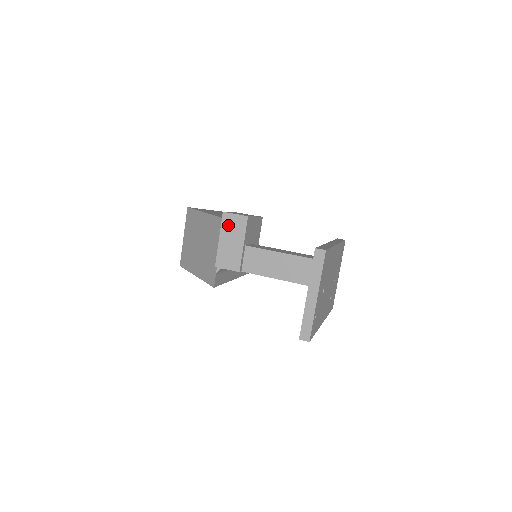
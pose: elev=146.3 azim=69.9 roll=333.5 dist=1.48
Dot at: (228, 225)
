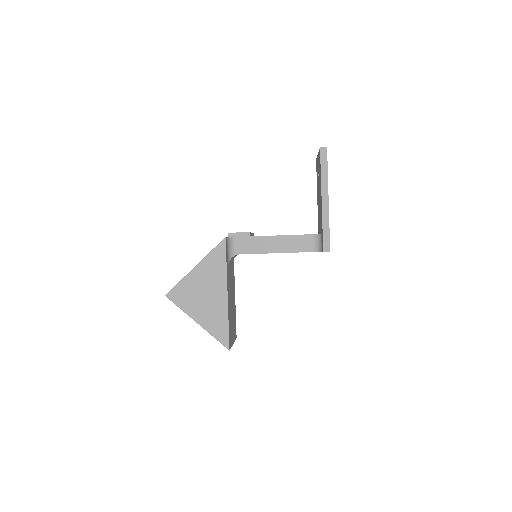
Dot at: occluded
